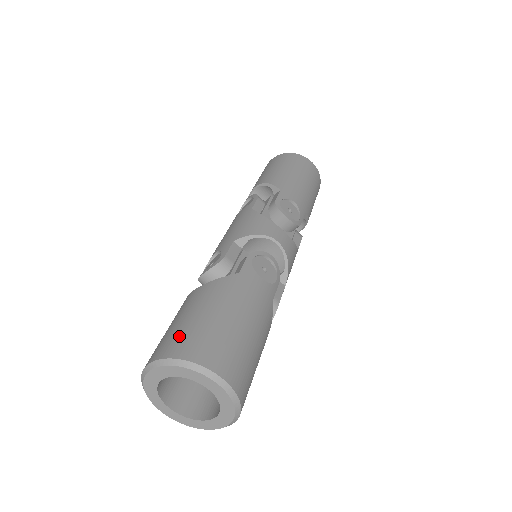
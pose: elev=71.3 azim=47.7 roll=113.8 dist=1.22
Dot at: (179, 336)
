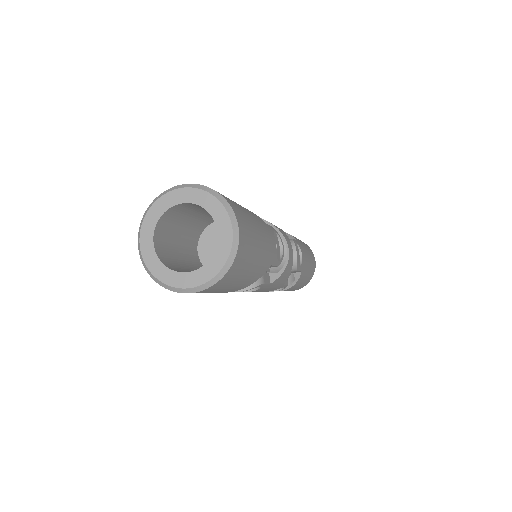
Dot at: occluded
